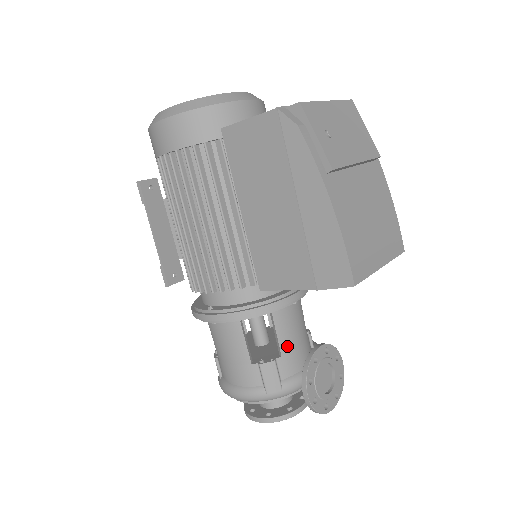
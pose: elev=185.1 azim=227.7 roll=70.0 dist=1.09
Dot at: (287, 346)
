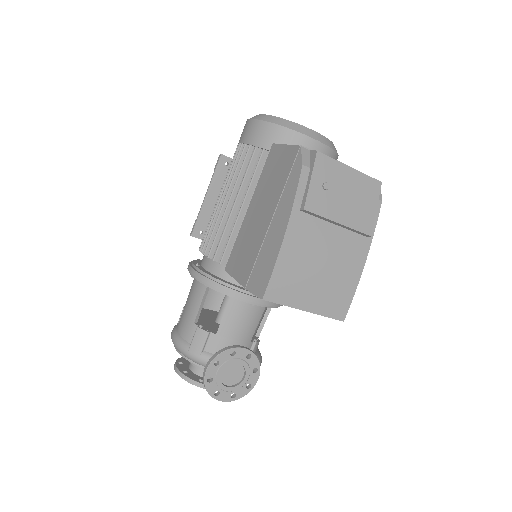
Dot at: (225, 331)
